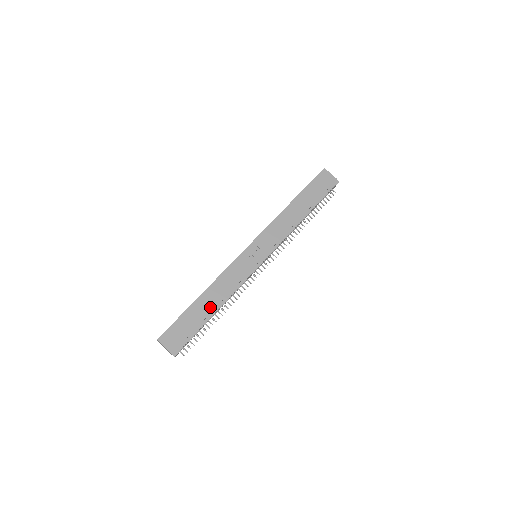
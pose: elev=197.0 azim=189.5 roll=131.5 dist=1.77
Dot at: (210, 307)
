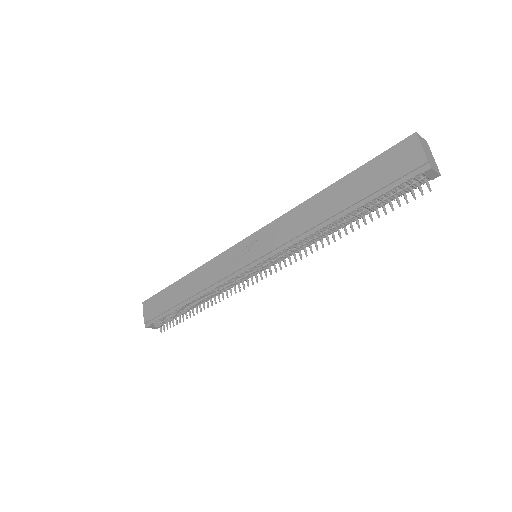
Dot at: (184, 295)
